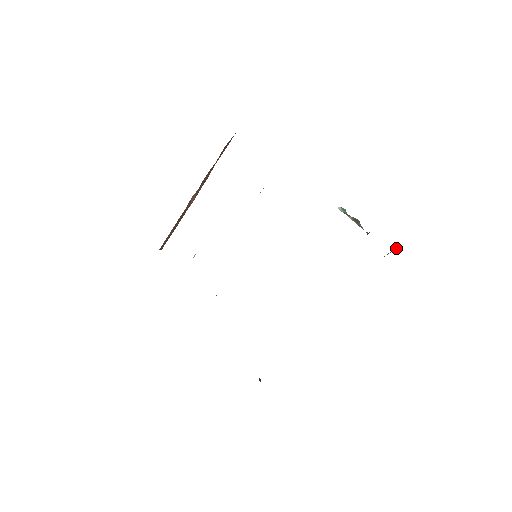
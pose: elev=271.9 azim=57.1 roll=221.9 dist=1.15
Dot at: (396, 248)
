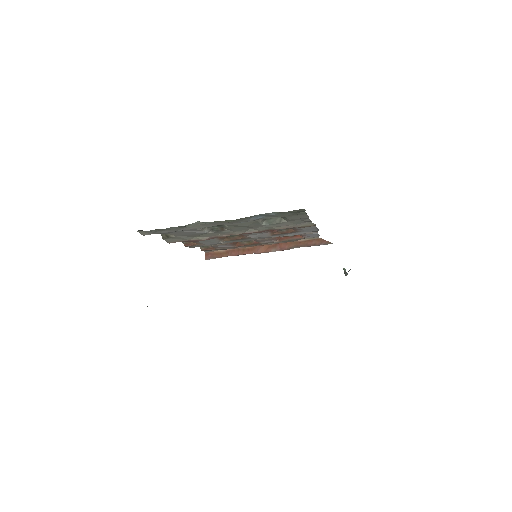
Dot at: occluded
